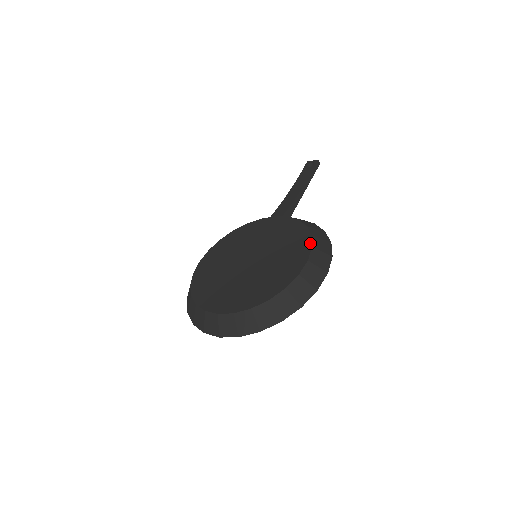
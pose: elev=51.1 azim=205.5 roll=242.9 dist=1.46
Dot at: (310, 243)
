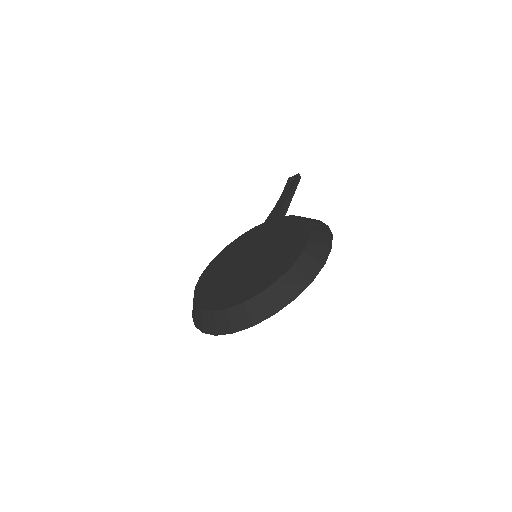
Dot at: (308, 226)
